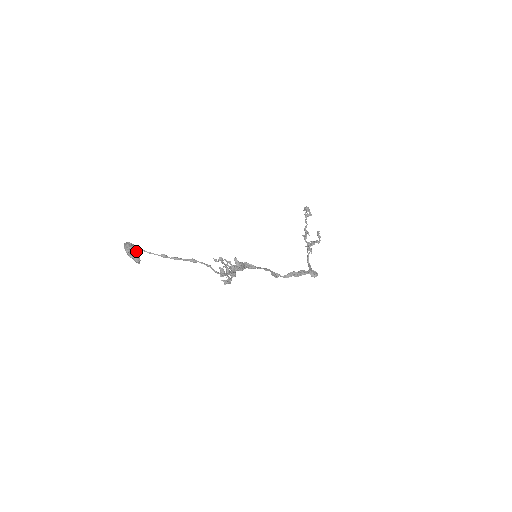
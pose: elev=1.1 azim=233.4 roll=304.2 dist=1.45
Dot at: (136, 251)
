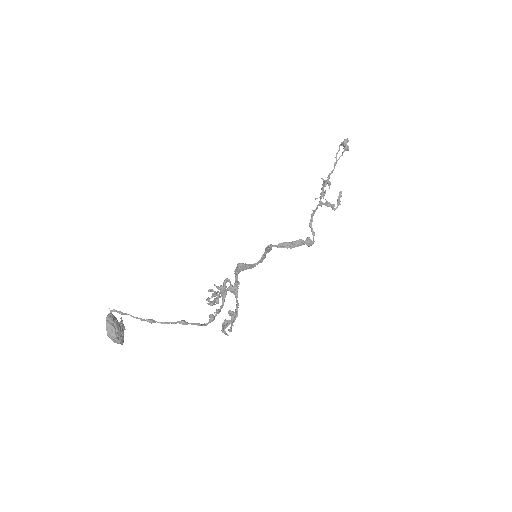
Dot at: (120, 339)
